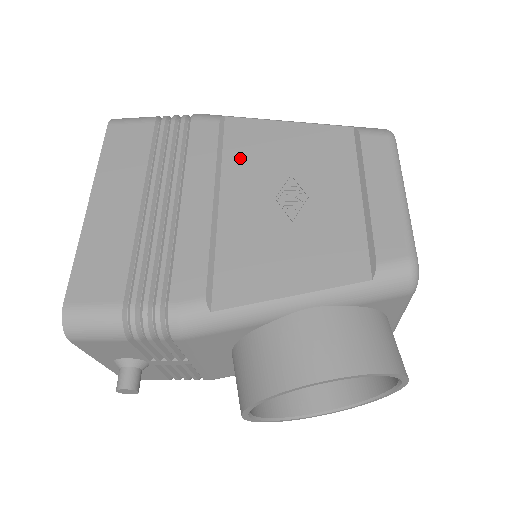
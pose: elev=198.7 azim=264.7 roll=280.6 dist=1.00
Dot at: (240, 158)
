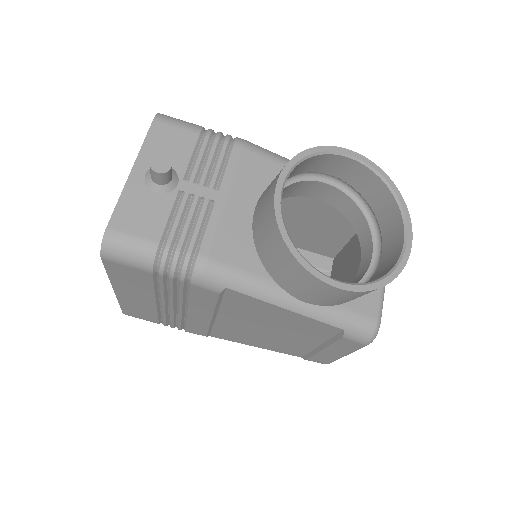
Dot at: occluded
